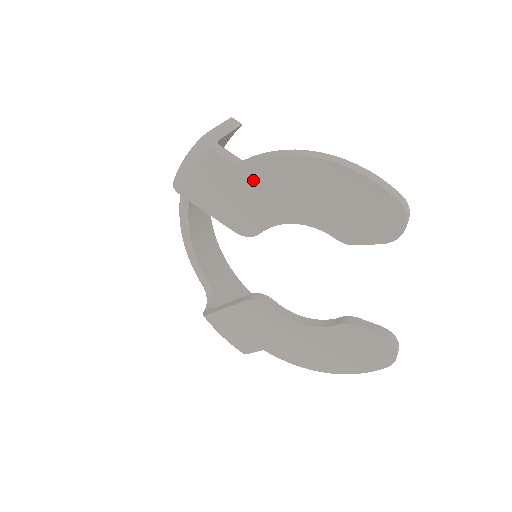
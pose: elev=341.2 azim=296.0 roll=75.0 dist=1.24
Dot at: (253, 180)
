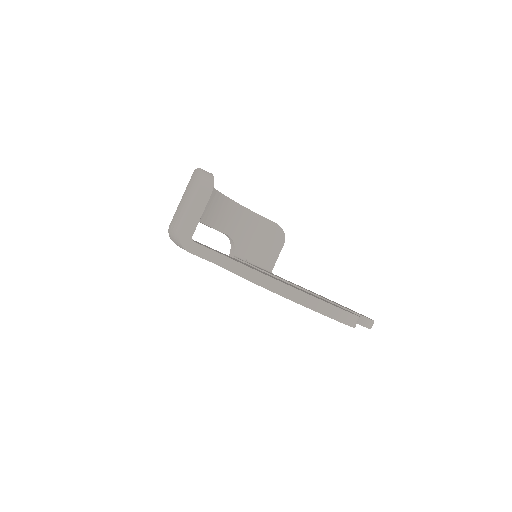
Dot at: occluded
